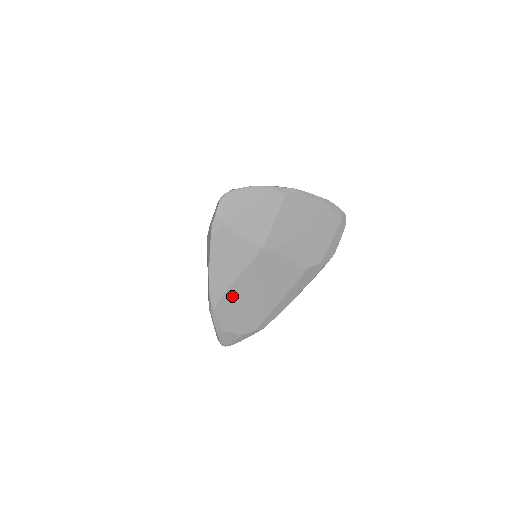
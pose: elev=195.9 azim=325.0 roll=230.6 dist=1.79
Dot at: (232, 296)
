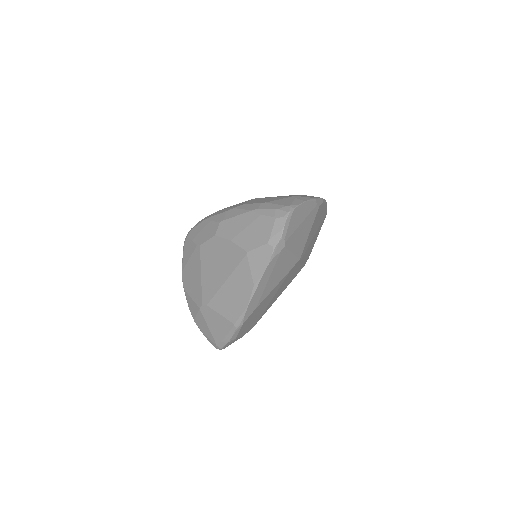
Dot at: (259, 307)
